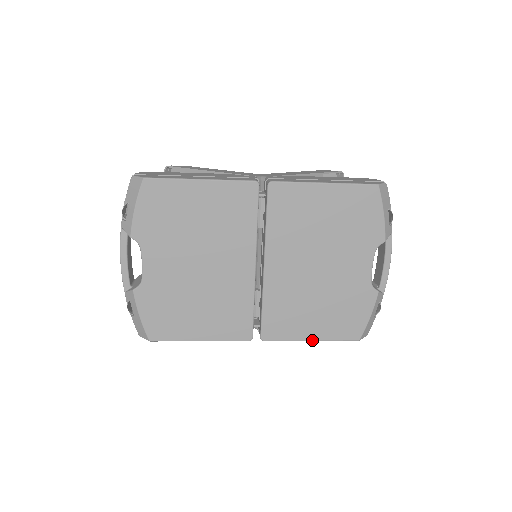
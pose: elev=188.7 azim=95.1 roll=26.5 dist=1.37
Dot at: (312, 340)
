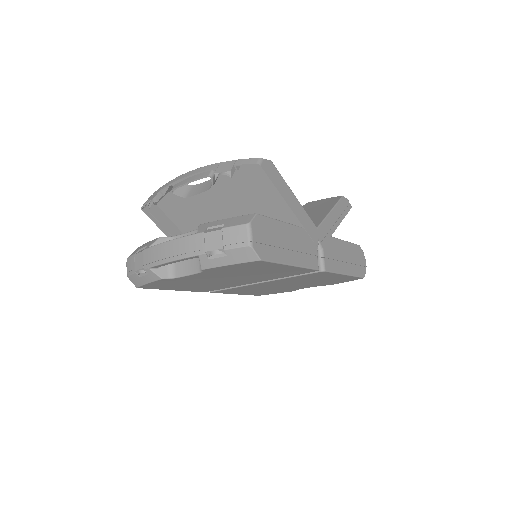
Dot at: occluded
